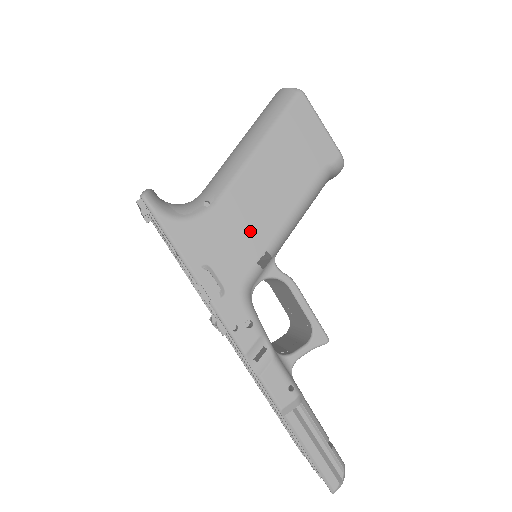
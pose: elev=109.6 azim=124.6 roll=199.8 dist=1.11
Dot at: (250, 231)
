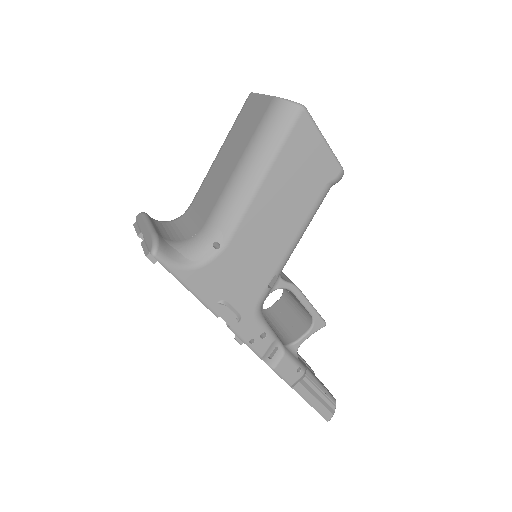
Dot at: (259, 262)
